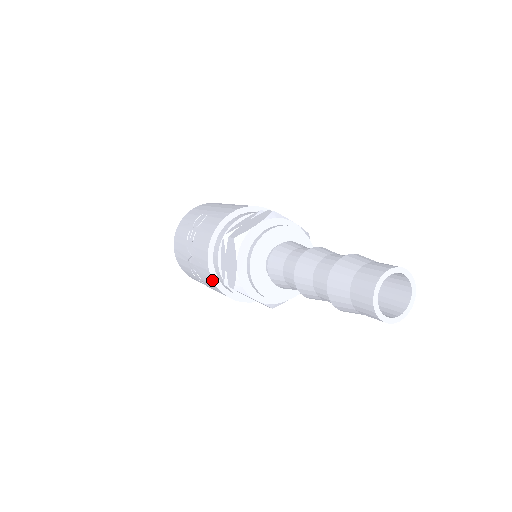
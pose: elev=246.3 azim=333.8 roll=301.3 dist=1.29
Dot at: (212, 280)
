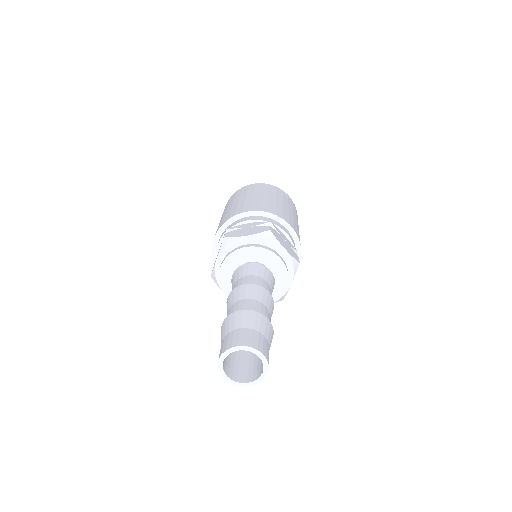
Dot at: occluded
